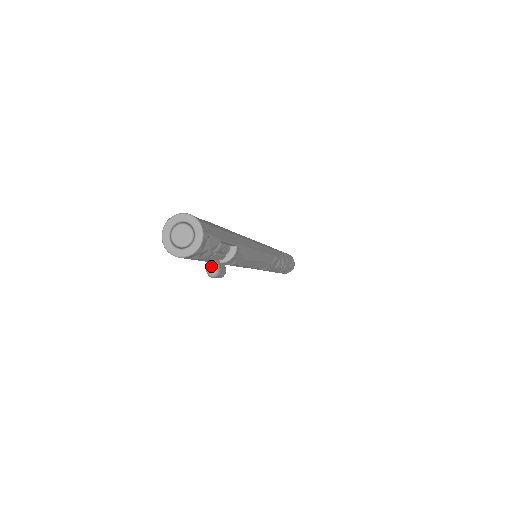
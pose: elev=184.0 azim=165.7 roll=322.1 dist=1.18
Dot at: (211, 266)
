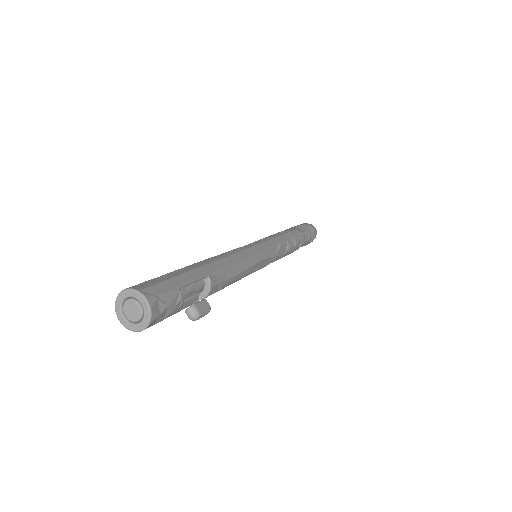
Dot at: (189, 312)
